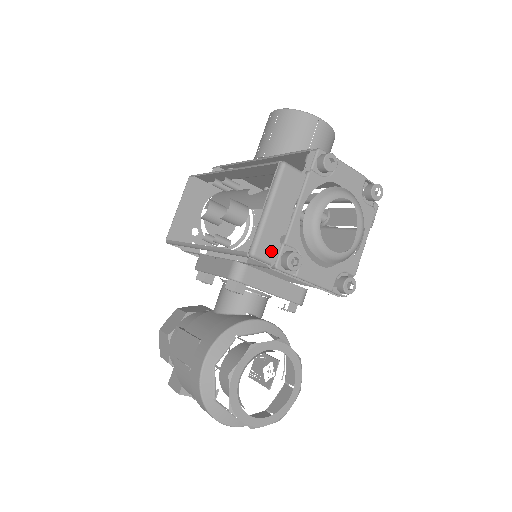
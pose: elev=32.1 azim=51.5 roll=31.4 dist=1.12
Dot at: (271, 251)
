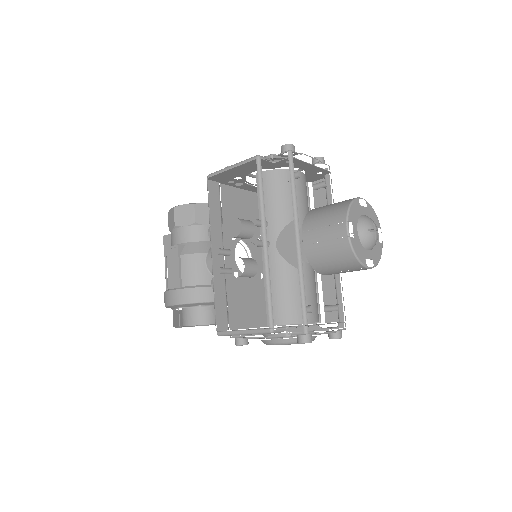
Dot at: occluded
